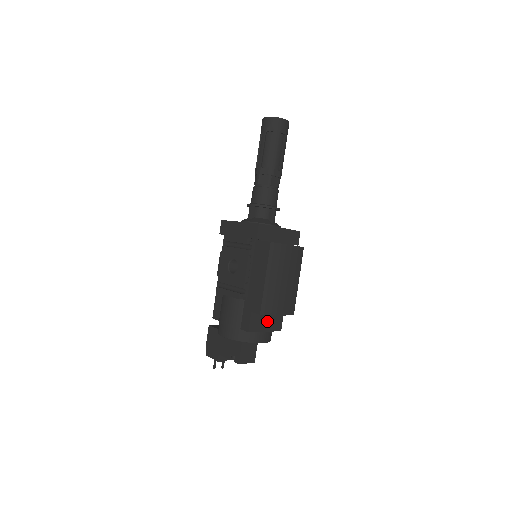
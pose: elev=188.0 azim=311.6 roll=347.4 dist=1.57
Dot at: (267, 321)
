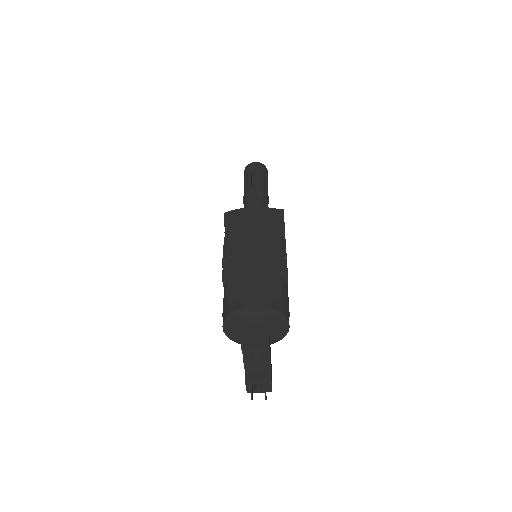
Dot at: (255, 284)
